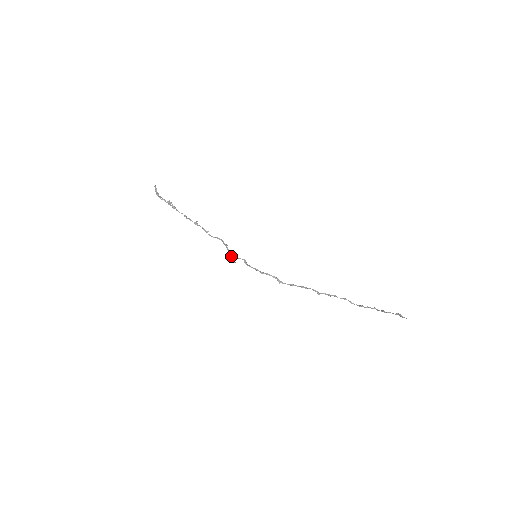
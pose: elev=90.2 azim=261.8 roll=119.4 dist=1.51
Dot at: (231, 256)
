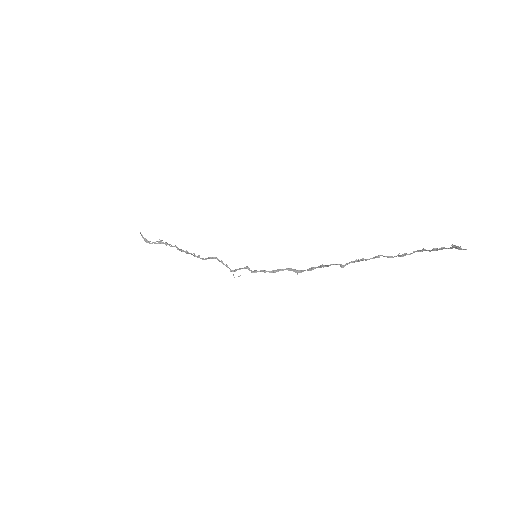
Dot at: occluded
